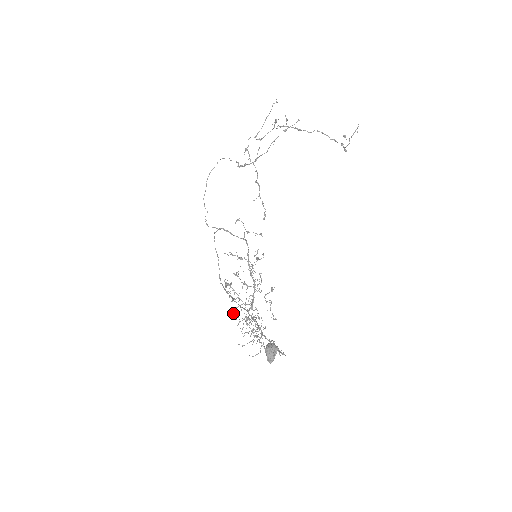
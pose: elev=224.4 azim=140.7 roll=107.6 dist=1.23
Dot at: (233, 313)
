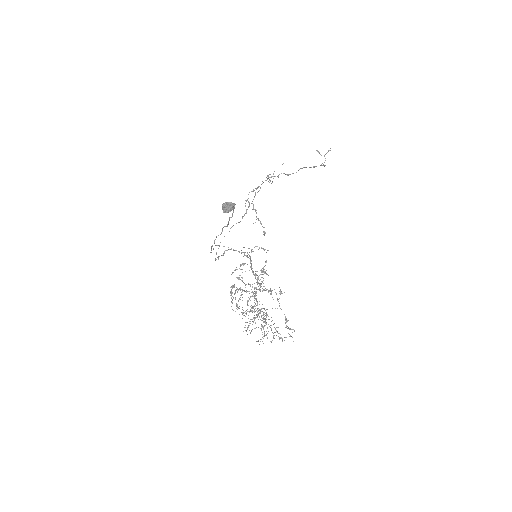
Dot at: (236, 308)
